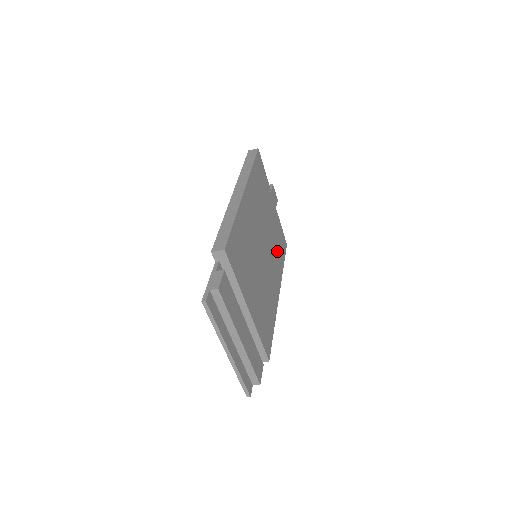
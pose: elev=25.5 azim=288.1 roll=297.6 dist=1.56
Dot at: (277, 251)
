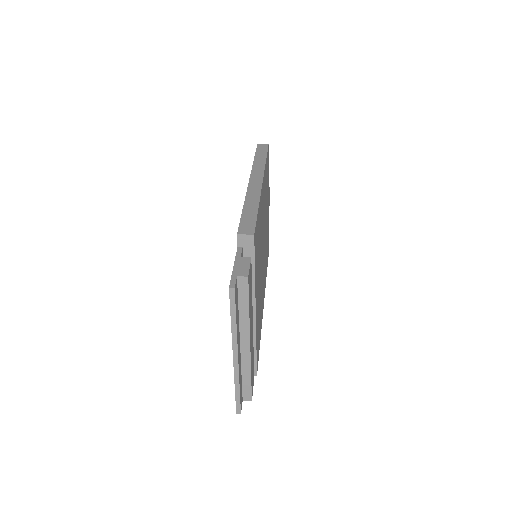
Dot at: occluded
